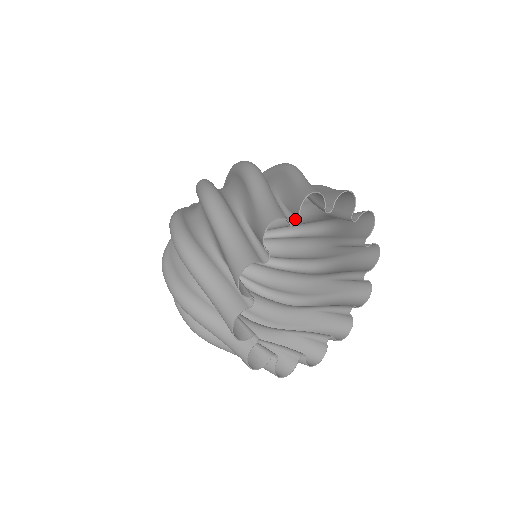
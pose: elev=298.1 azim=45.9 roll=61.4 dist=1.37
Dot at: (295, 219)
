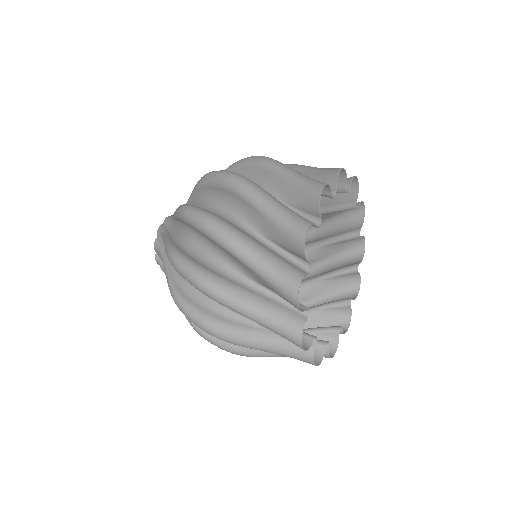
Dot at: occluded
